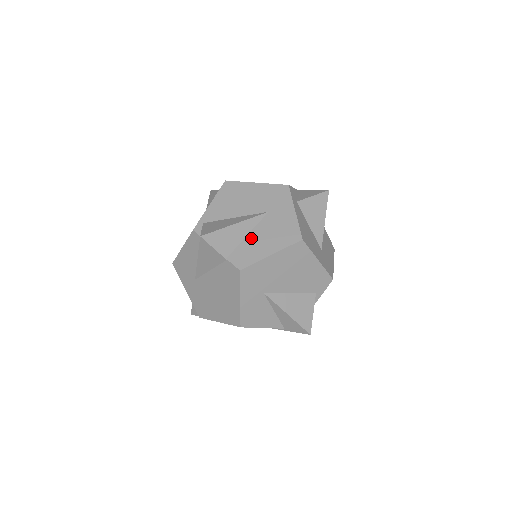
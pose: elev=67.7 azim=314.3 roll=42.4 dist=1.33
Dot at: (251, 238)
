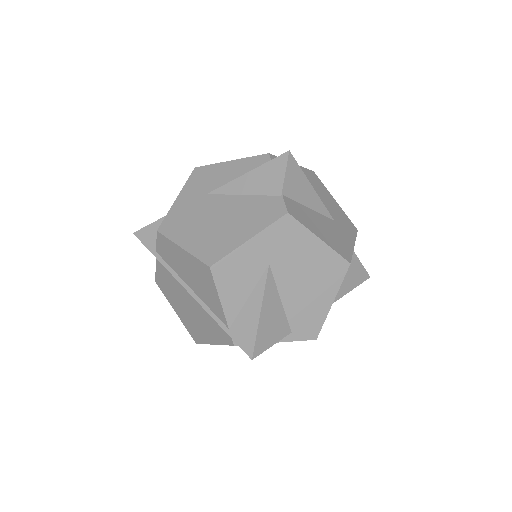
Dot at: (311, 212)
